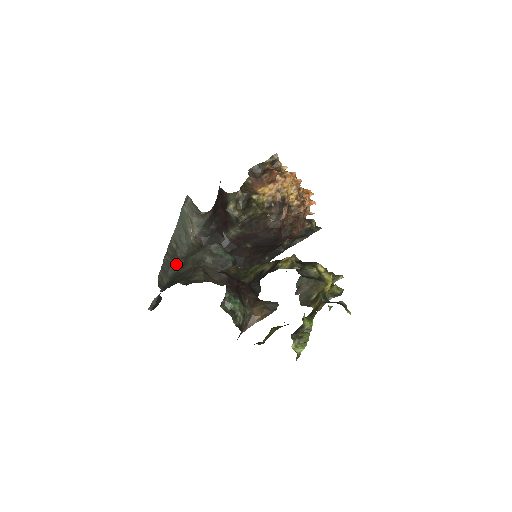
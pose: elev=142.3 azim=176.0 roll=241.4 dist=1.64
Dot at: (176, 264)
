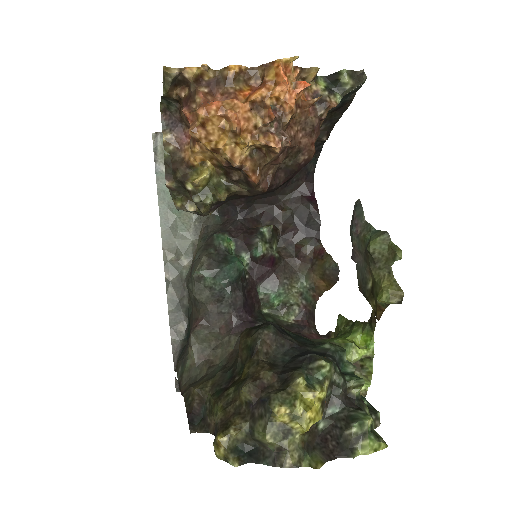
Dot at: (184, 292)
